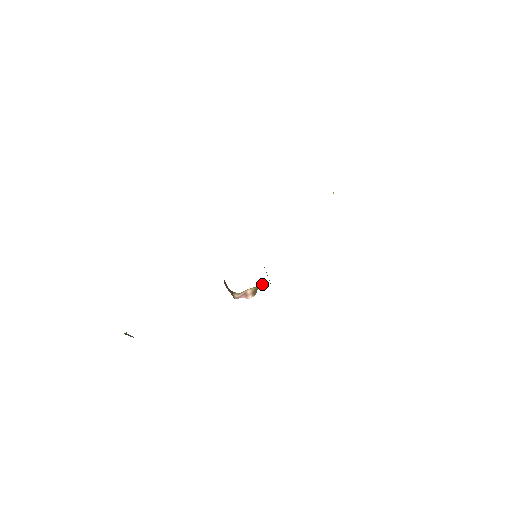
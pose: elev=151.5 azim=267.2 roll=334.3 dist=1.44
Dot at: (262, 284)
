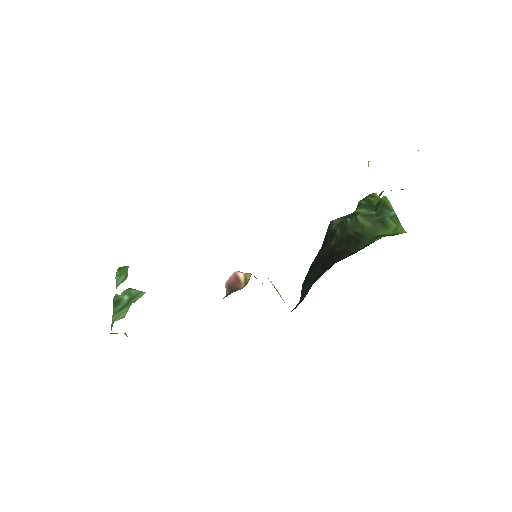
Dot at: occluded
